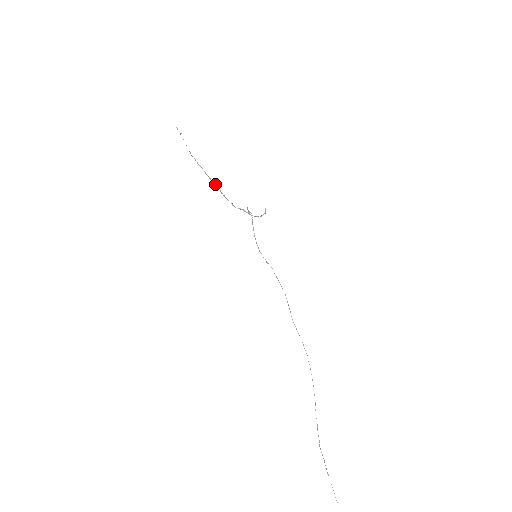
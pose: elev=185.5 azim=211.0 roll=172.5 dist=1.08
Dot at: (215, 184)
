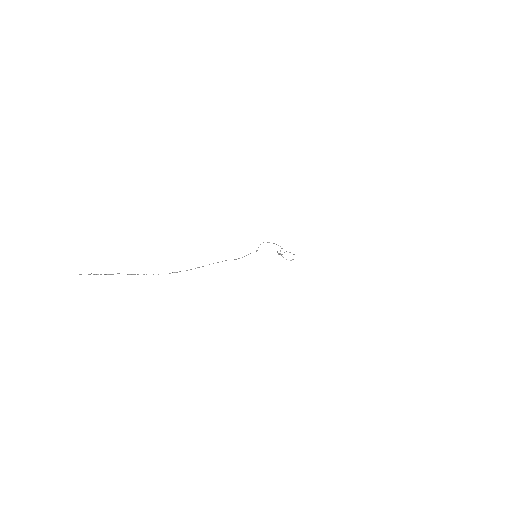
Dot at: occluded
